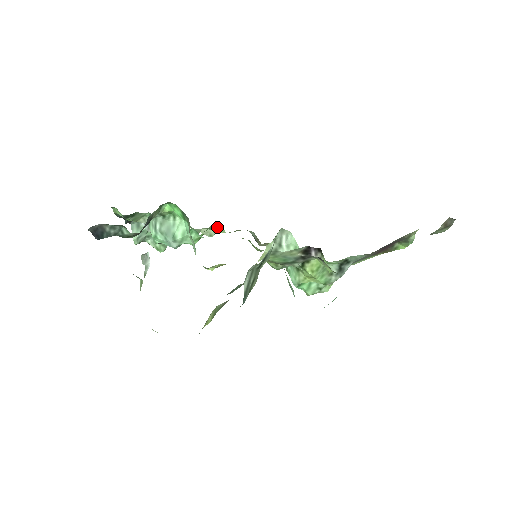
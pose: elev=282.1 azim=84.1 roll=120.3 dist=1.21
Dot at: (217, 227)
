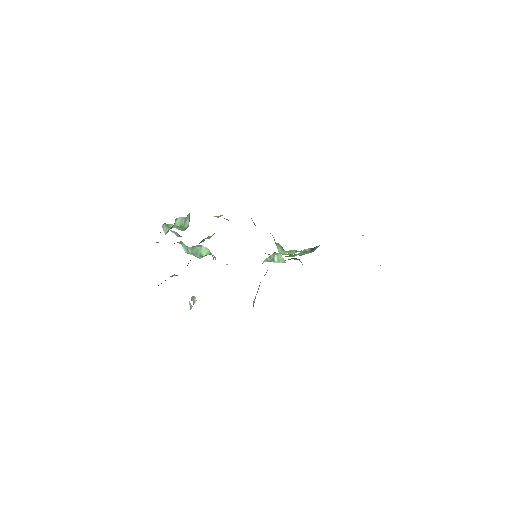
Dot at: (224, 218)
